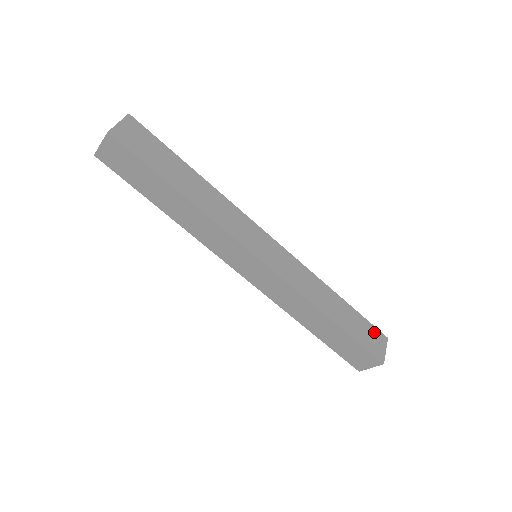
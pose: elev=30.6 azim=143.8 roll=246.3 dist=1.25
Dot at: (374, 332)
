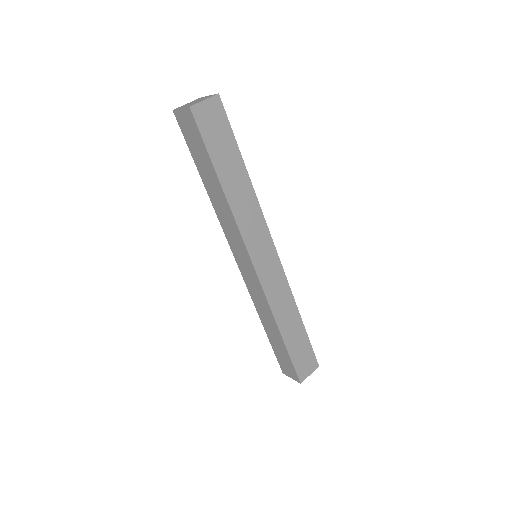
Dot at: (311, 357)
